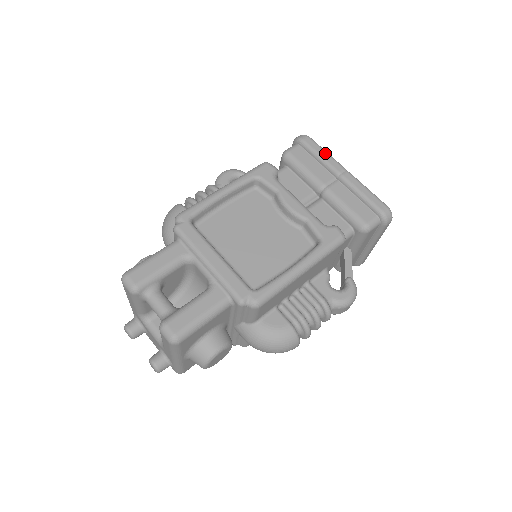
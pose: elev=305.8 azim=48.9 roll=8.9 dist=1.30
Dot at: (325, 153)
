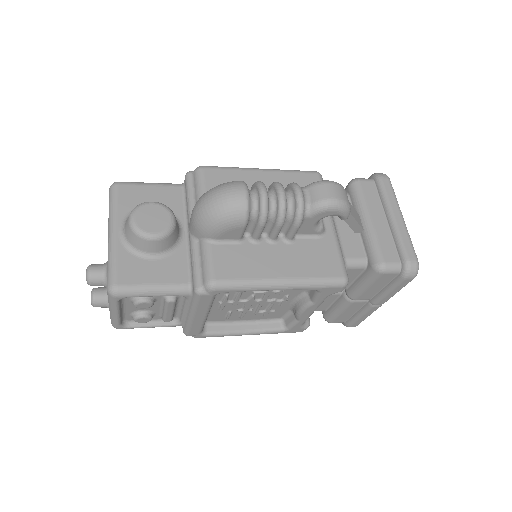
Dot at: occluded
